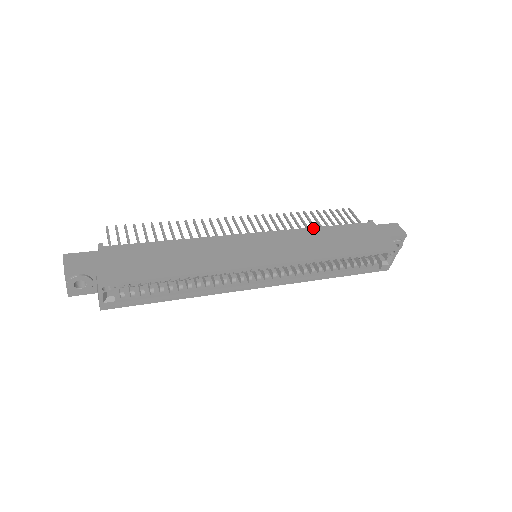
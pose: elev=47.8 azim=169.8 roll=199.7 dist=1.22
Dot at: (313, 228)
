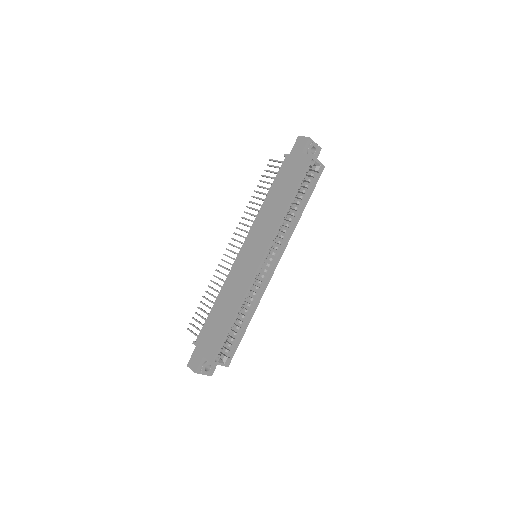
Dot at: (263, 204)
